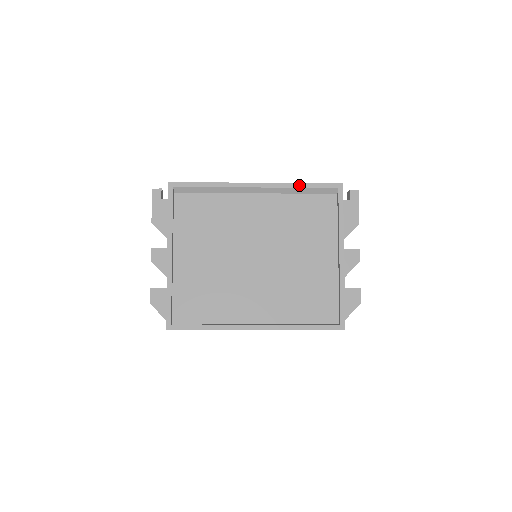
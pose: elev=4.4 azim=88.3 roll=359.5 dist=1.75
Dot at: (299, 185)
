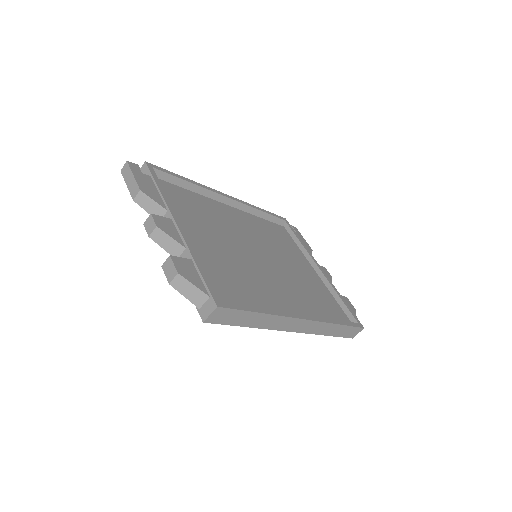
Dot at: (259, 208)
